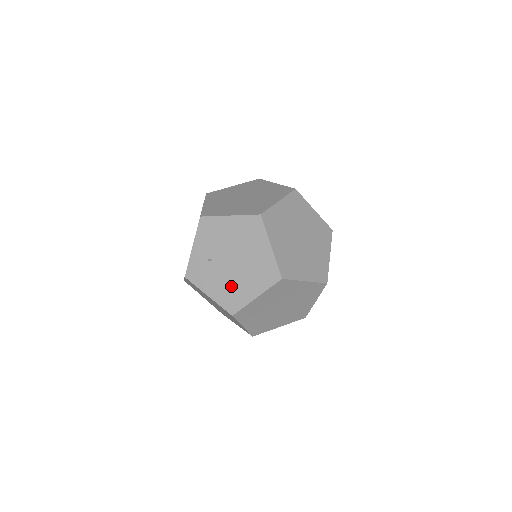
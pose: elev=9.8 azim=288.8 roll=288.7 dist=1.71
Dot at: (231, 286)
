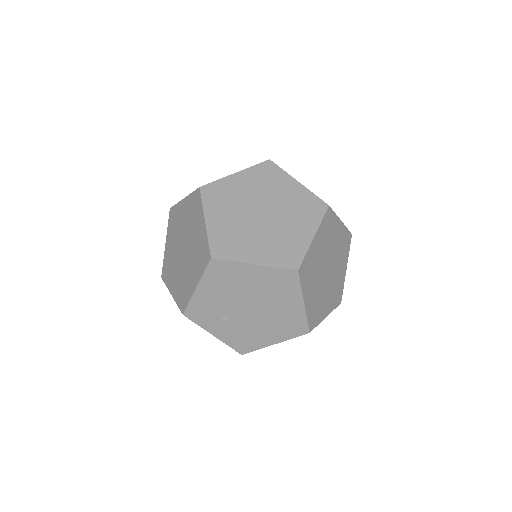
Dot at: occluded
